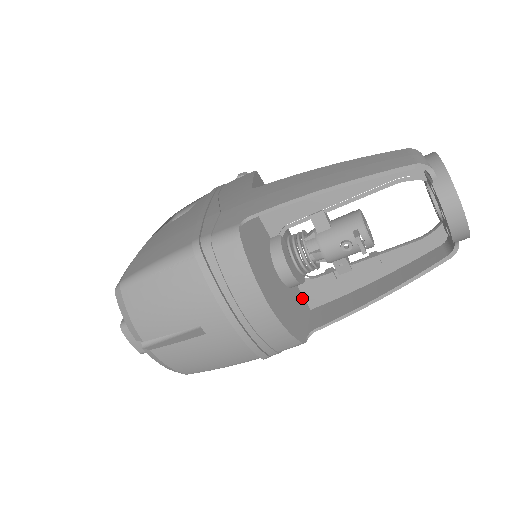
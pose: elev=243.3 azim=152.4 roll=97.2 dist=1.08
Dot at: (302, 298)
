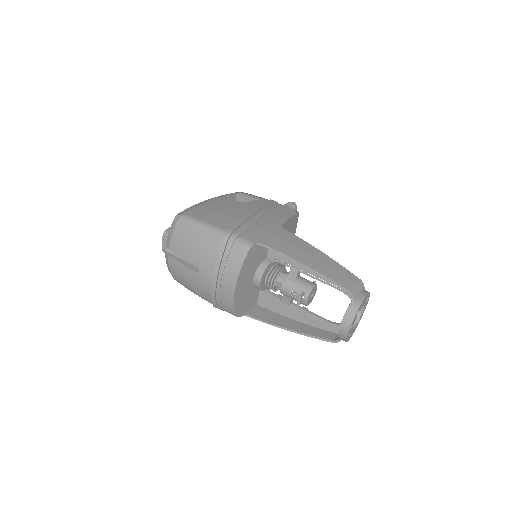
Dot at: (257, 296)
